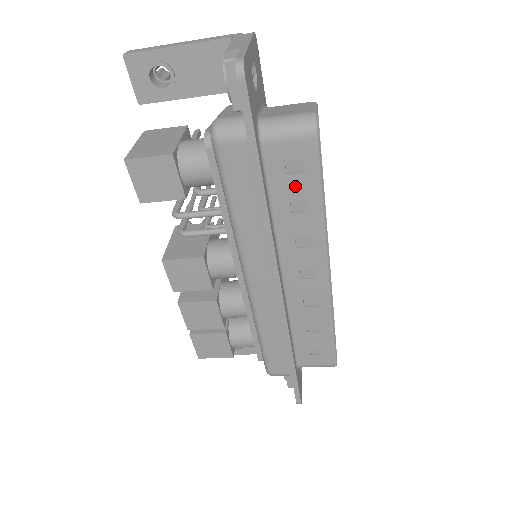
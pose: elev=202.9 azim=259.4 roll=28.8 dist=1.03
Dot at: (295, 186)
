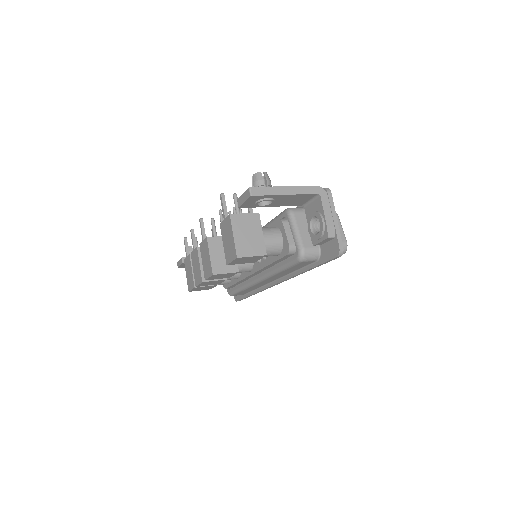
Dot at: occluded
